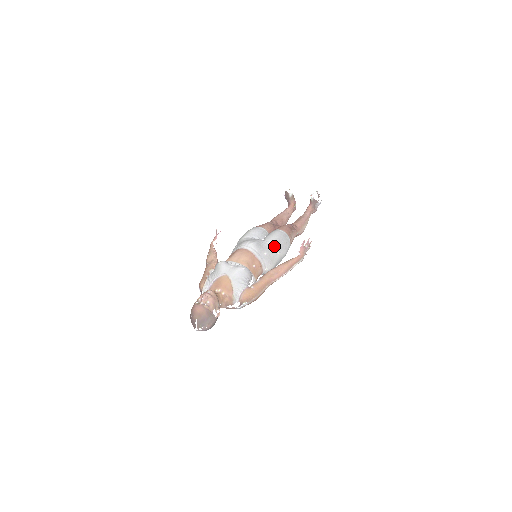
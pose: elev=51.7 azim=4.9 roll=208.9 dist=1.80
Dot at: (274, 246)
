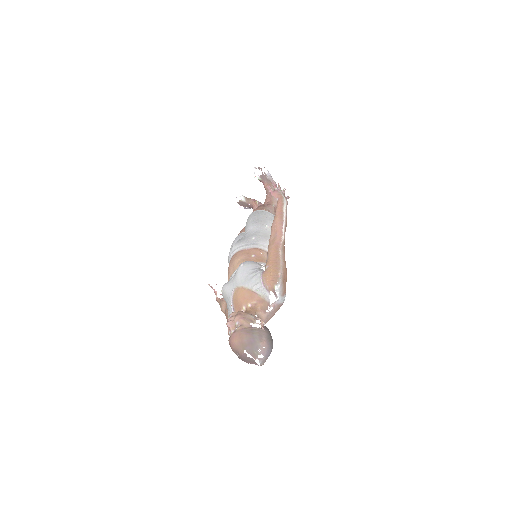
Dot at: (255, 226)
